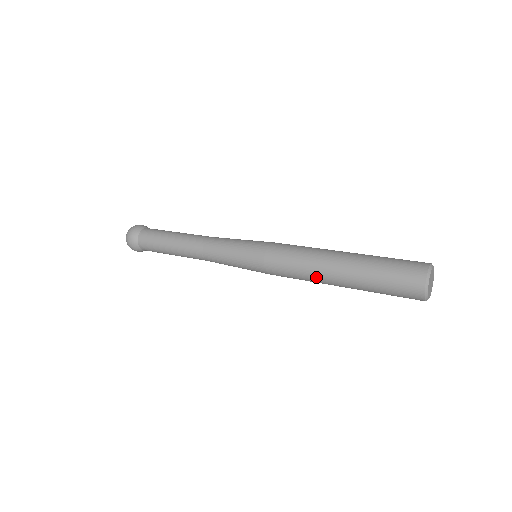
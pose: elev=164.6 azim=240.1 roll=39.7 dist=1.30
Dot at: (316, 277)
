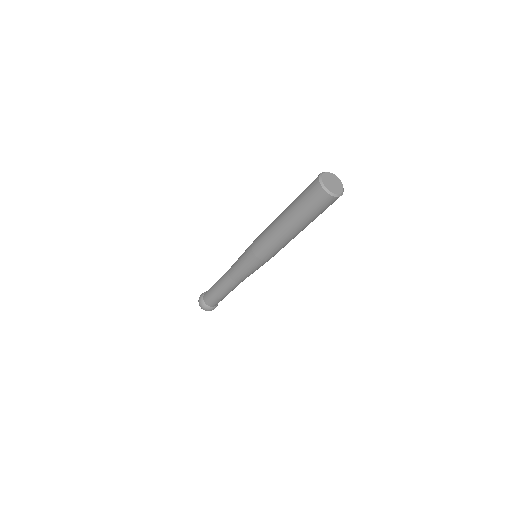
Dot at: (274, 230)
